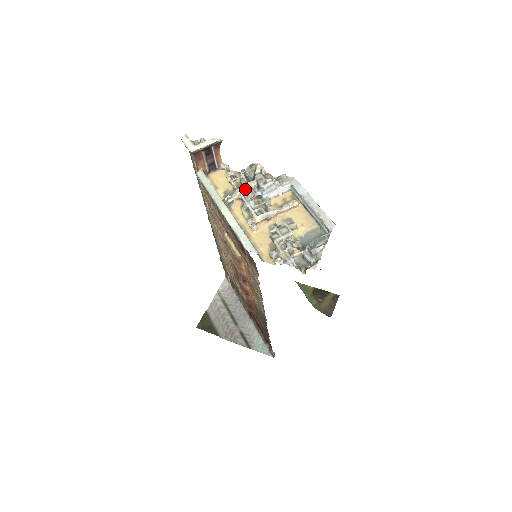
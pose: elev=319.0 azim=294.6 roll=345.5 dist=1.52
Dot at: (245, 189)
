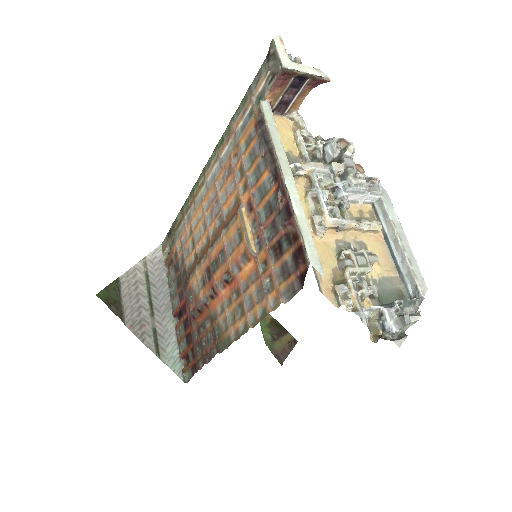
Dot at: (323, 168)
